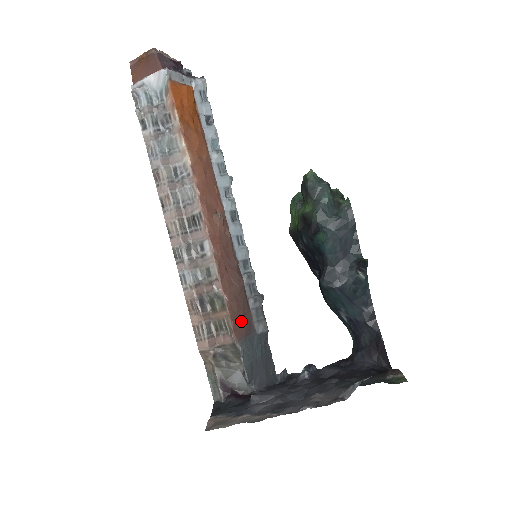
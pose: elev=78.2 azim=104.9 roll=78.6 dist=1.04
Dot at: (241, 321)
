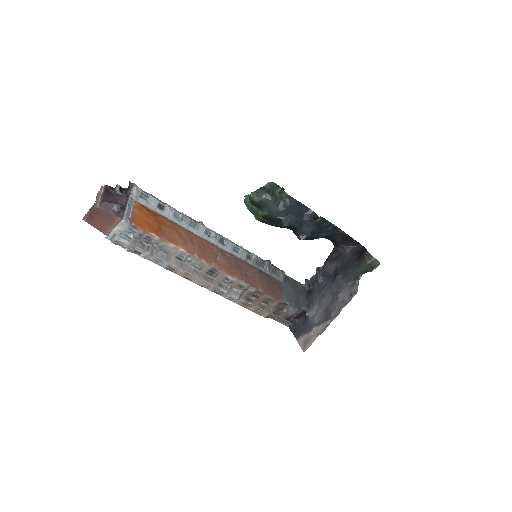
Dot at: (274, 289)
